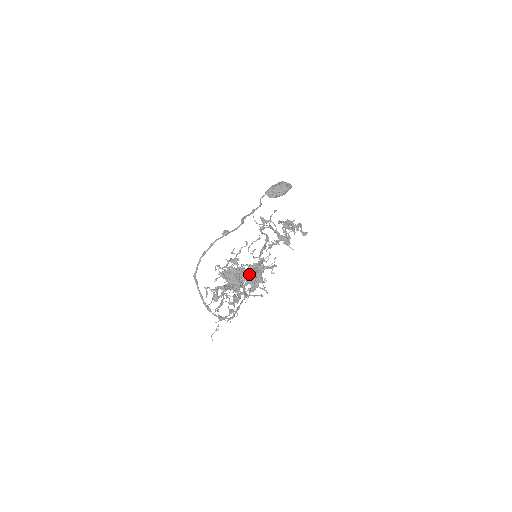
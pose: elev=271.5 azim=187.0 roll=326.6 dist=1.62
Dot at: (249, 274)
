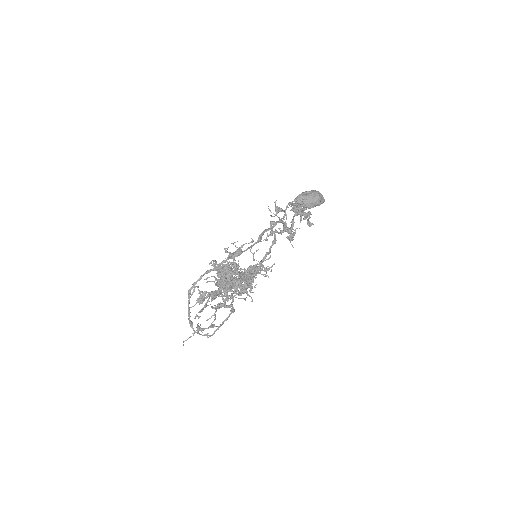
Dot at: (242, 276)
